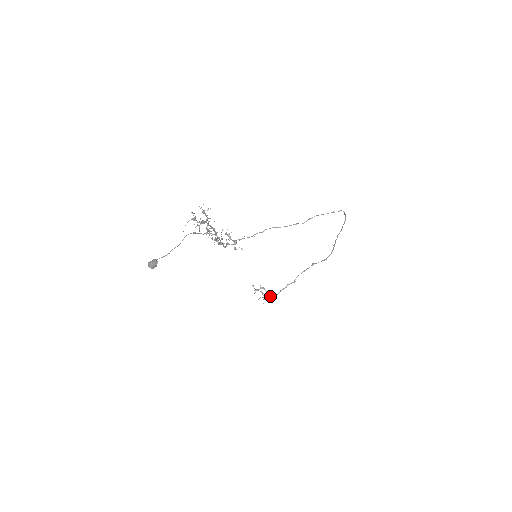
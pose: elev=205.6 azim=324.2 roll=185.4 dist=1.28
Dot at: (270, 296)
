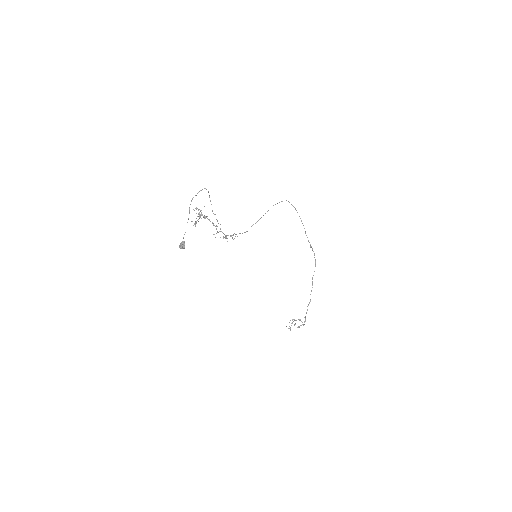
Dot at: (301, 321)
